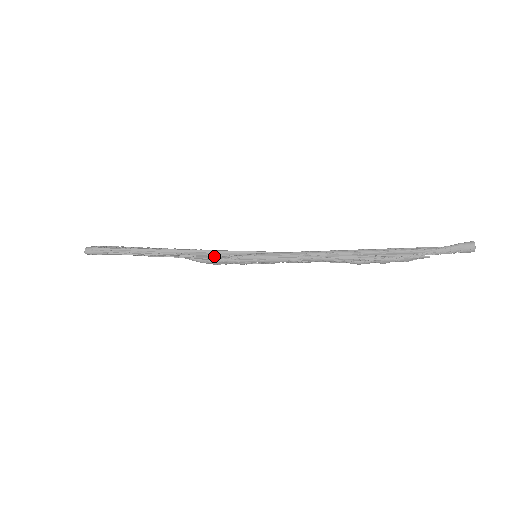
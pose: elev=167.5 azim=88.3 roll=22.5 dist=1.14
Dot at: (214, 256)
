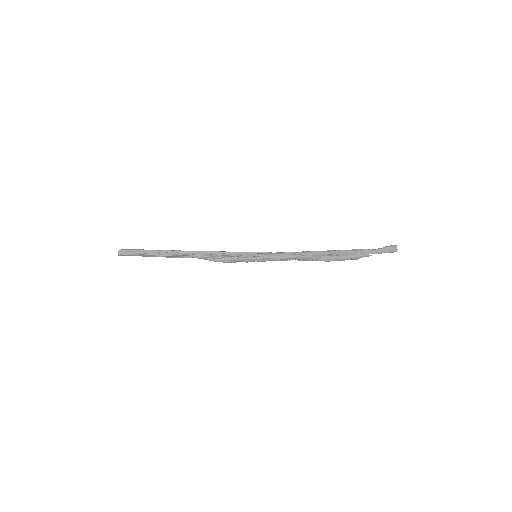
Dot at: (226, 256)
